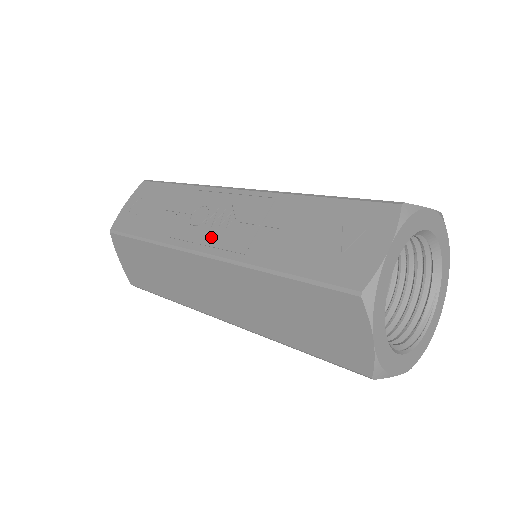
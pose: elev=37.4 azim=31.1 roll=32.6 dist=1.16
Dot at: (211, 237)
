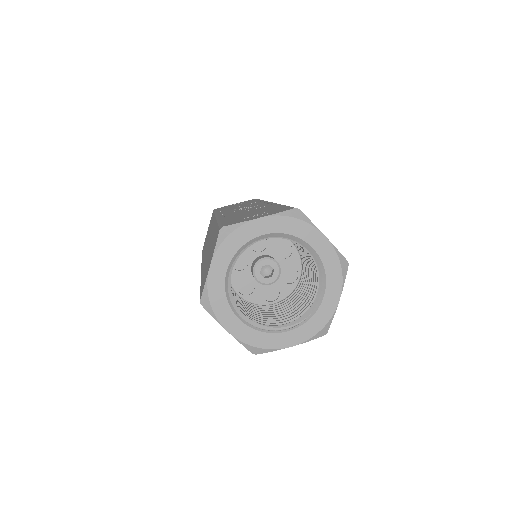
Dot at: (230, 212)
